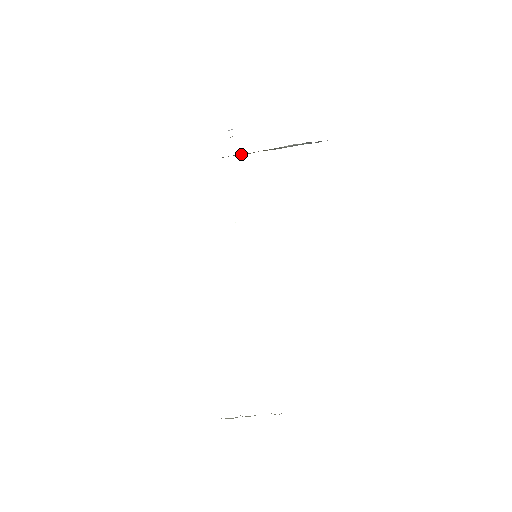
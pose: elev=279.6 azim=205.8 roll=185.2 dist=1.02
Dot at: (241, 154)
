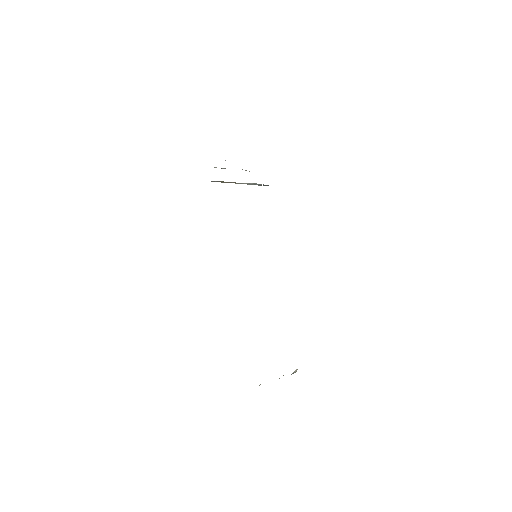
Dot at: (221, 181)
